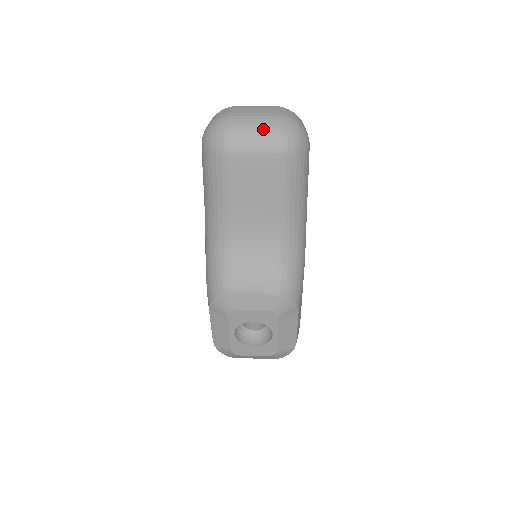
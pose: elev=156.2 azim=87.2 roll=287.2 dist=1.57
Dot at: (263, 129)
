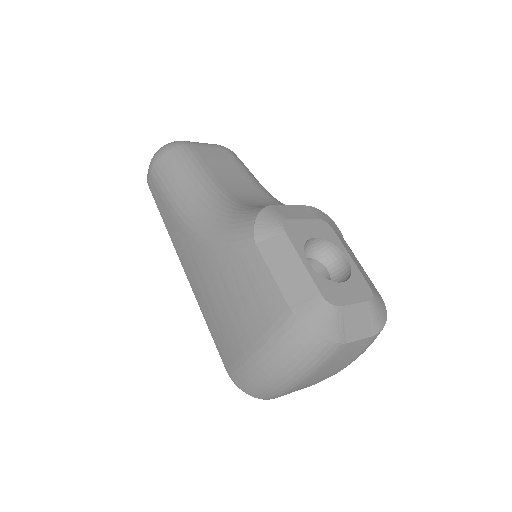
Dot at: occluded
